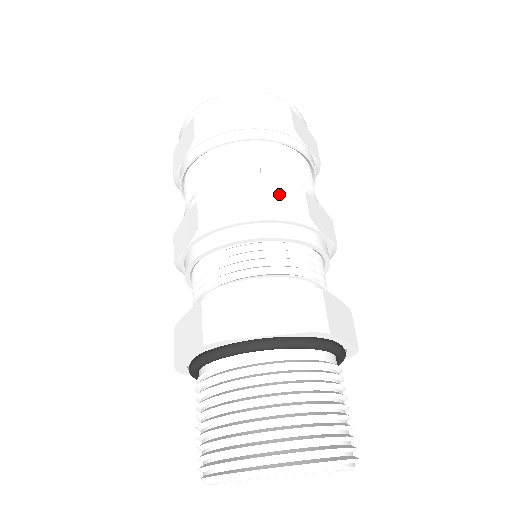
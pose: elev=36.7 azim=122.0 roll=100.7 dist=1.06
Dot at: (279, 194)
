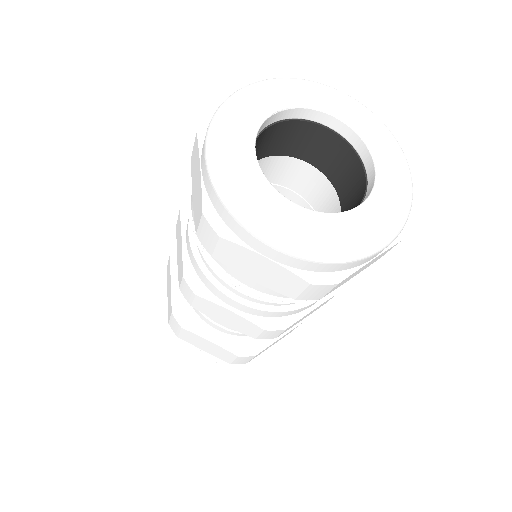
Dot at: occluded
